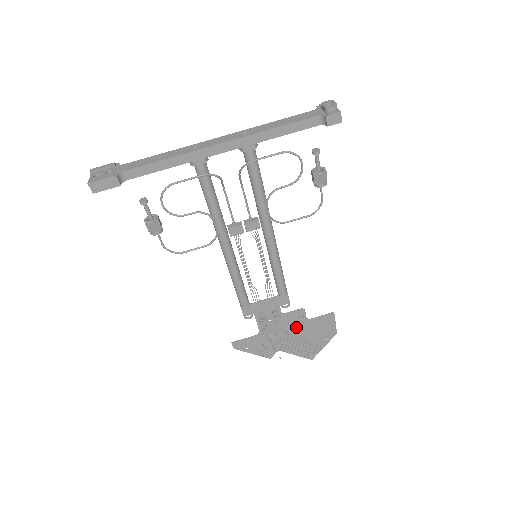
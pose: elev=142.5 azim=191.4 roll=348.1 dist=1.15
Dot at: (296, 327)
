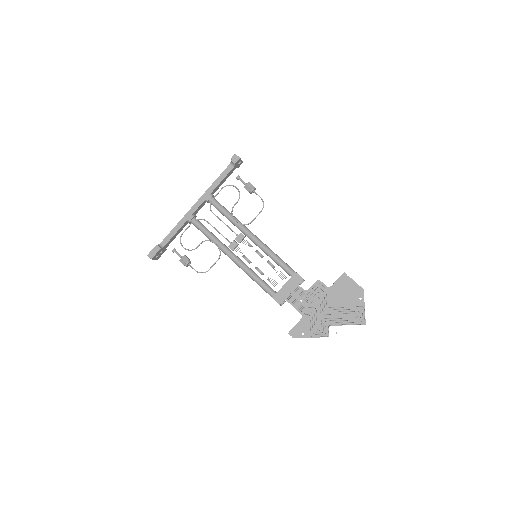
Dot at: (326, 298)
